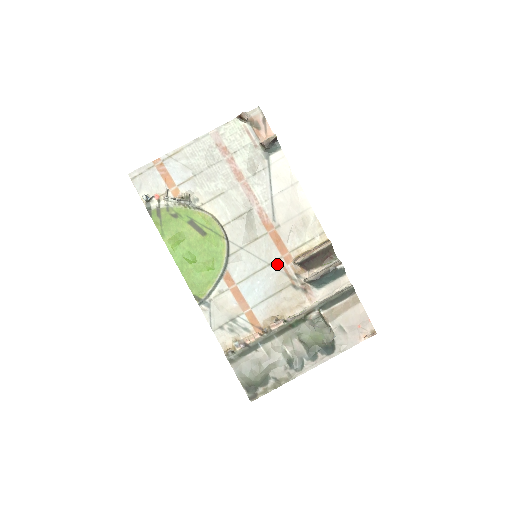
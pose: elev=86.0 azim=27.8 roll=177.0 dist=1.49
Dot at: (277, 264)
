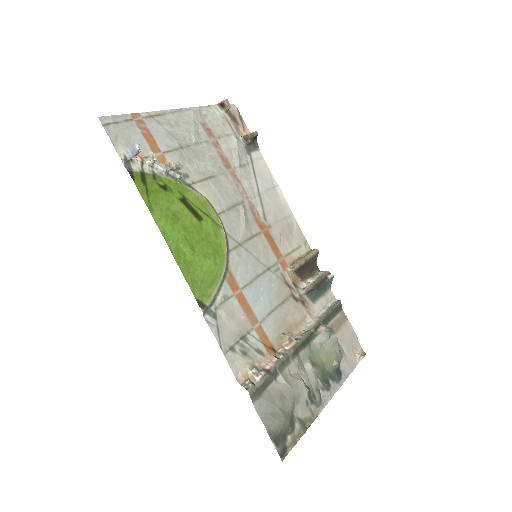
Dot at: (275, 269)
